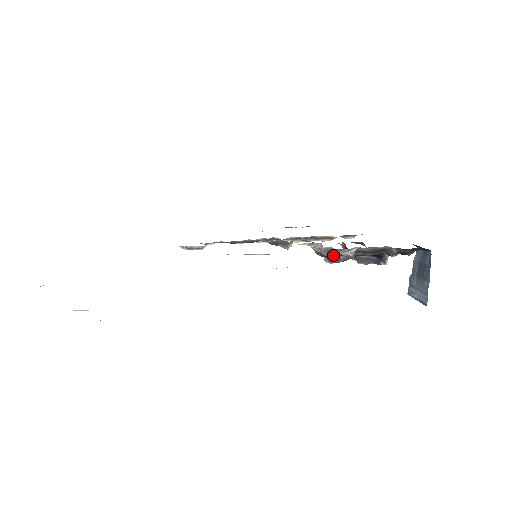
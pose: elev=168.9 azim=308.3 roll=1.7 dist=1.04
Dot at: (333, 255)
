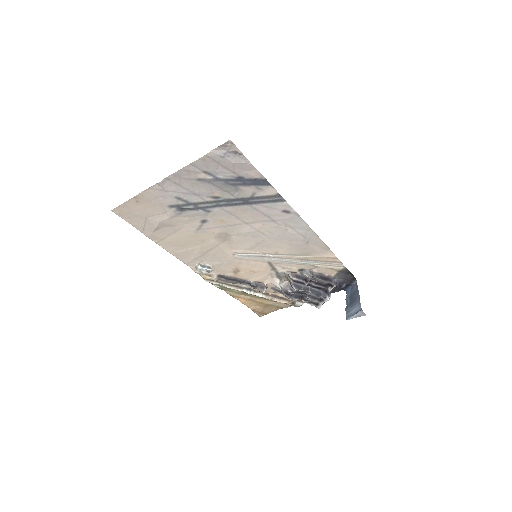
Dot at: (298, 281)
